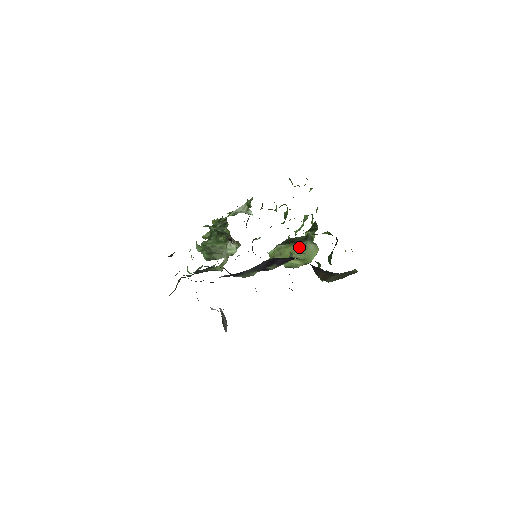
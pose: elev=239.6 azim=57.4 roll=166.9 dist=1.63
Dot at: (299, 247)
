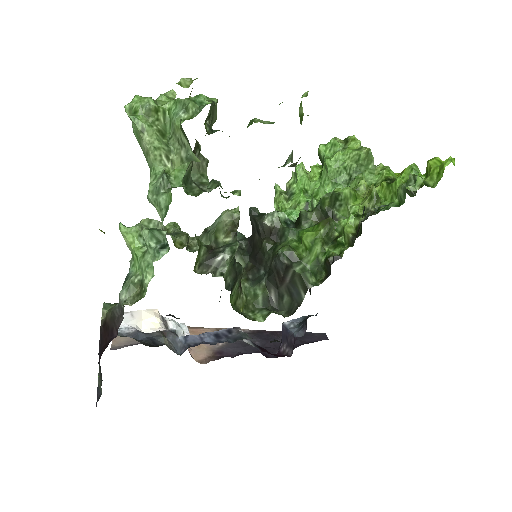
Dot at: occluded
